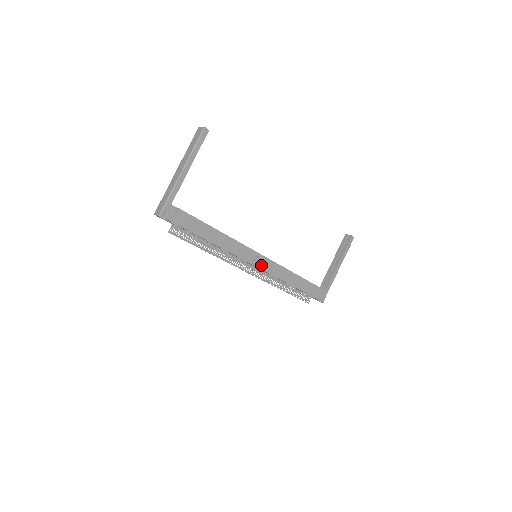
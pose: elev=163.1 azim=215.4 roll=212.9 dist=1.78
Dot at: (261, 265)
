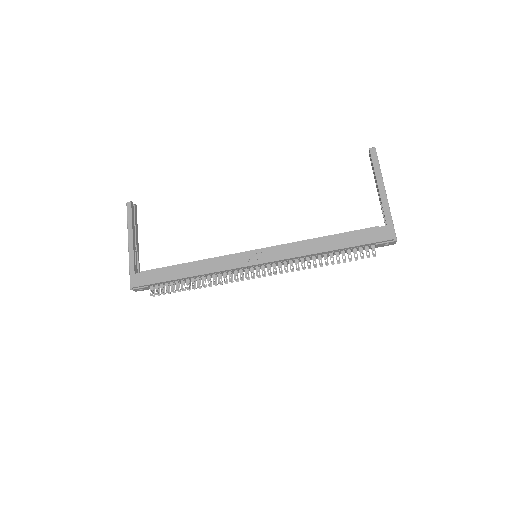
Dot at: (261, 259)
